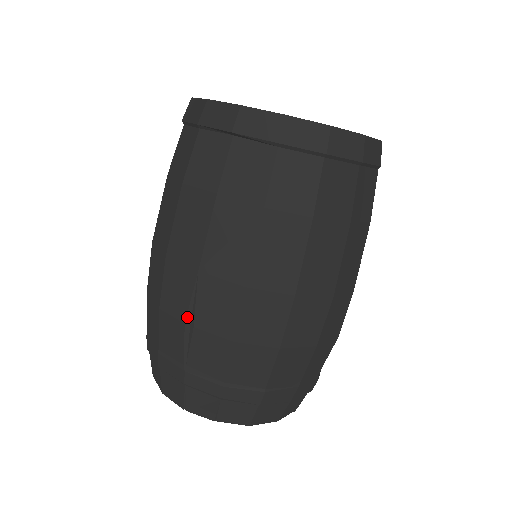
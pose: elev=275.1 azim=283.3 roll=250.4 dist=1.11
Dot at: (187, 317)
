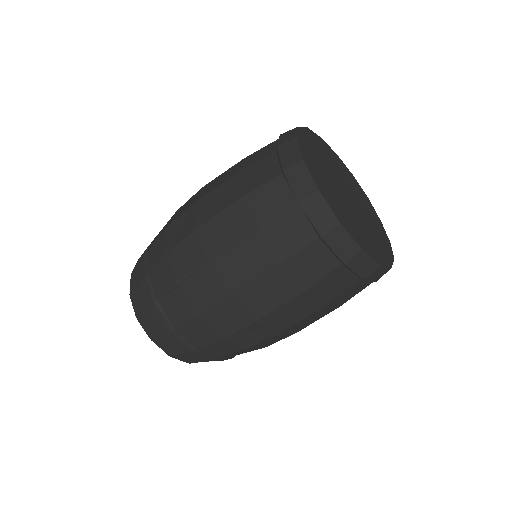
Dot at: (180, 278)
